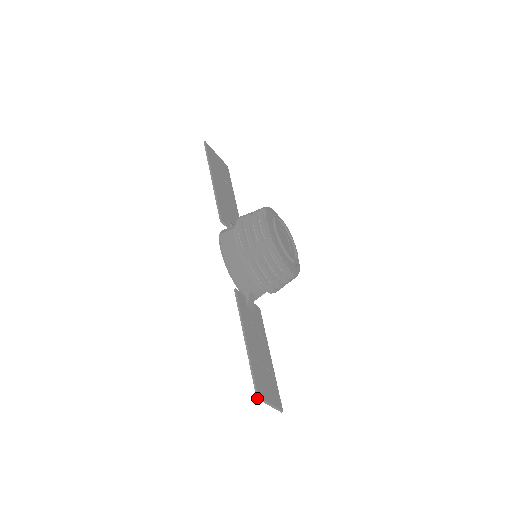
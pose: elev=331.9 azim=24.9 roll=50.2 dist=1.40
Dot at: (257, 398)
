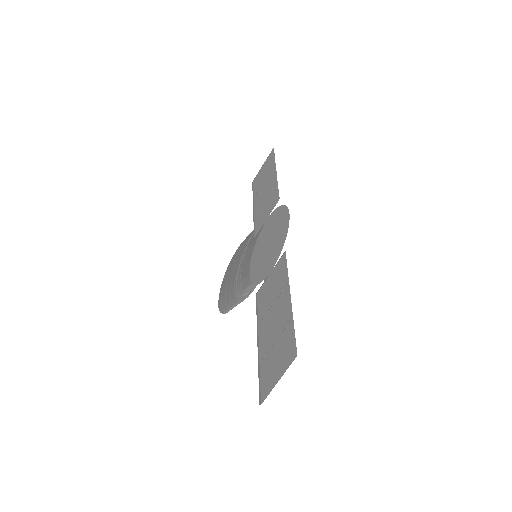
Dot at: (296, 356)
